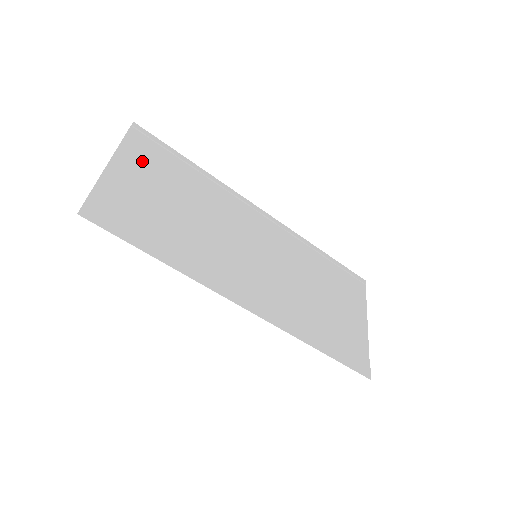
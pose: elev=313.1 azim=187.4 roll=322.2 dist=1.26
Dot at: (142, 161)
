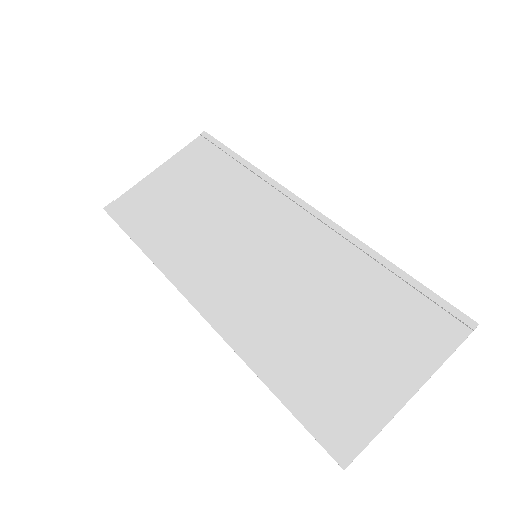
Dot at: (188, 164)
